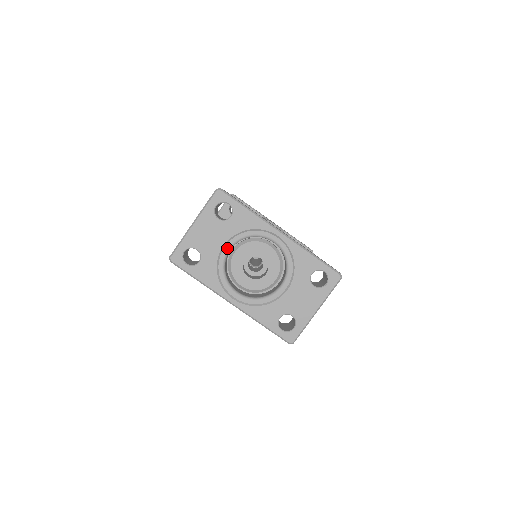
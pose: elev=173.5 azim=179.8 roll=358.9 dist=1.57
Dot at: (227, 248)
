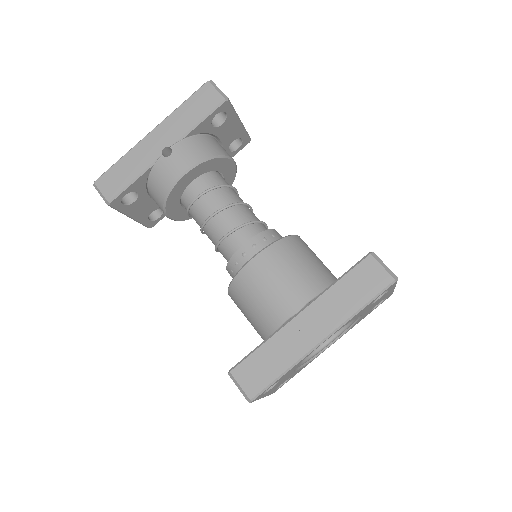
Dot at: (297, 367)
